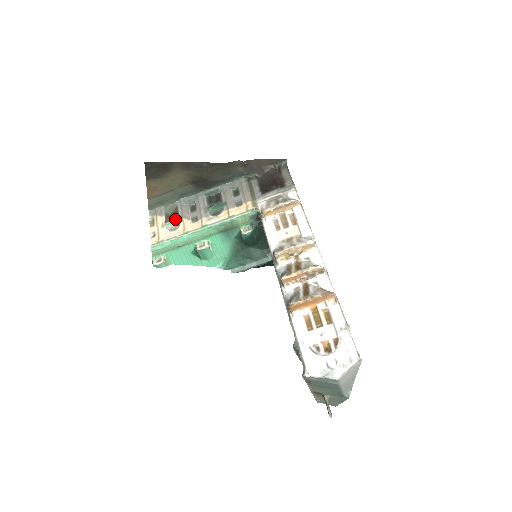
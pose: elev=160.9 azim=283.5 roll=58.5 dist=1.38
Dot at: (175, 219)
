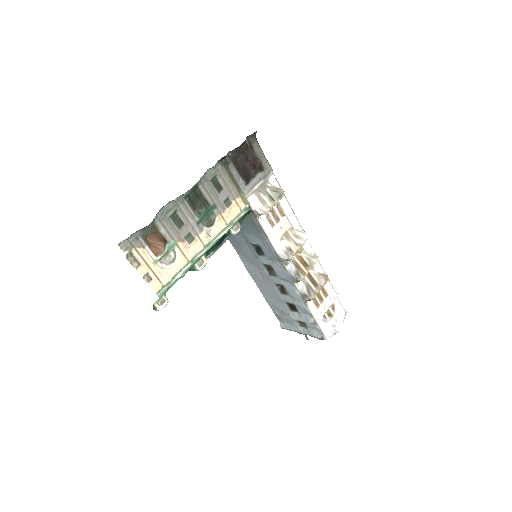
Dot at: (166, 246)
